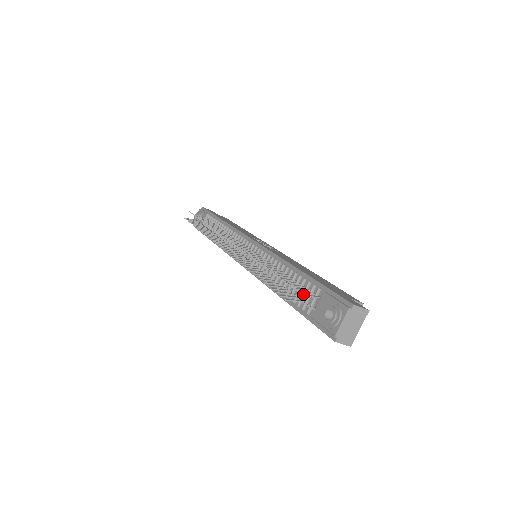
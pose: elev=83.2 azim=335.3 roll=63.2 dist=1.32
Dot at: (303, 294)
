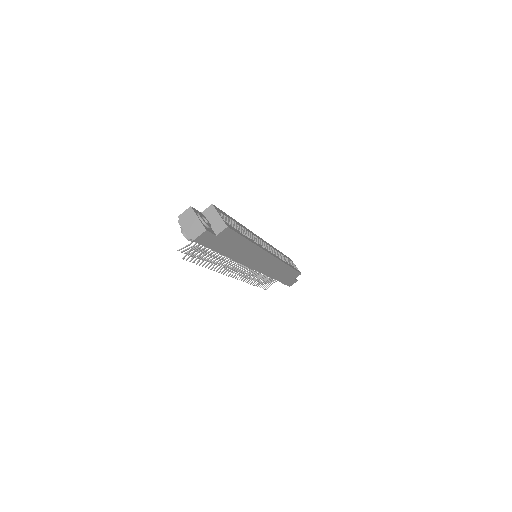
Dot at: (188, 245)
